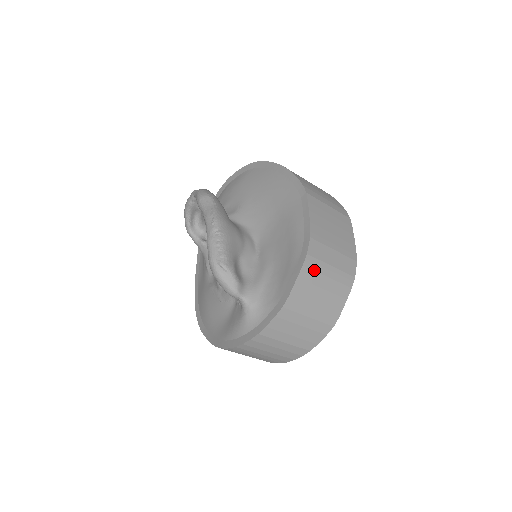
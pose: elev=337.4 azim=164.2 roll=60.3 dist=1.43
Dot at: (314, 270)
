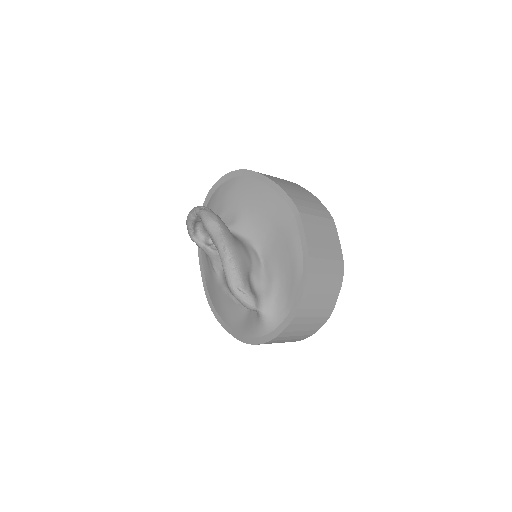
Dot at: (314, 283)
